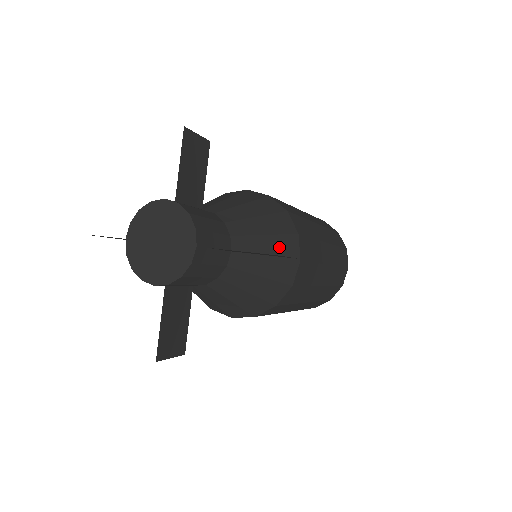
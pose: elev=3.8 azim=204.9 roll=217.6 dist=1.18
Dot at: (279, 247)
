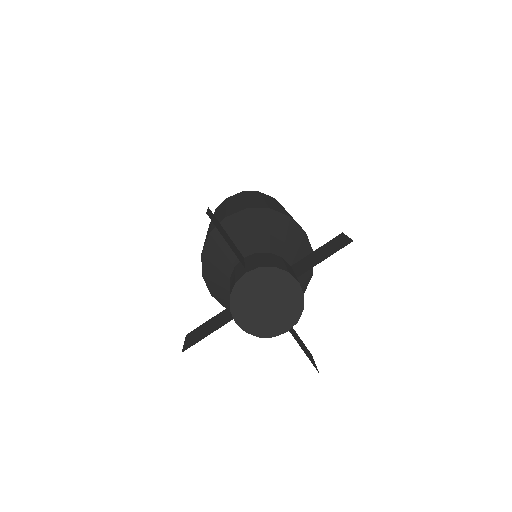
Dot at: occluded
